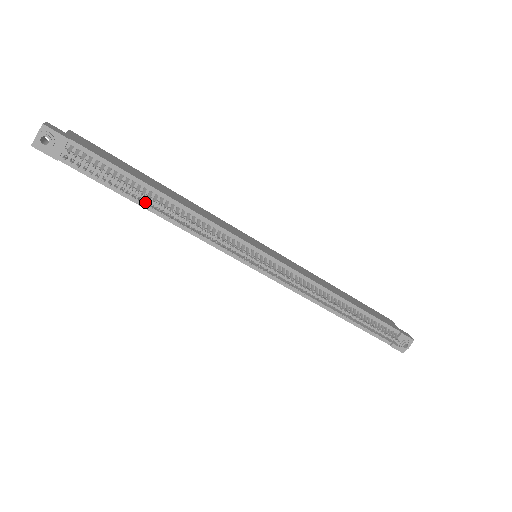
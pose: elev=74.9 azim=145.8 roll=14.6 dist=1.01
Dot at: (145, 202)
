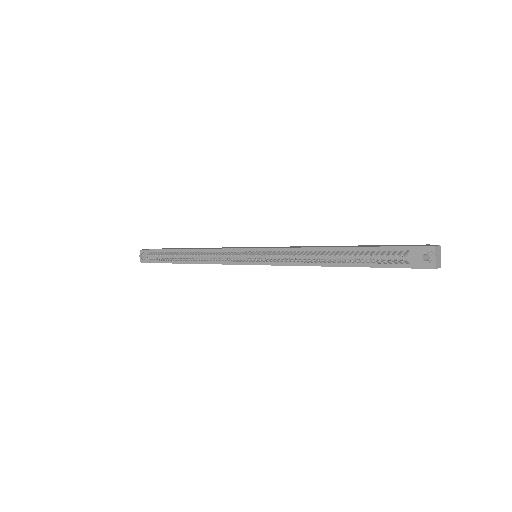
Dot at: (176, 258)
